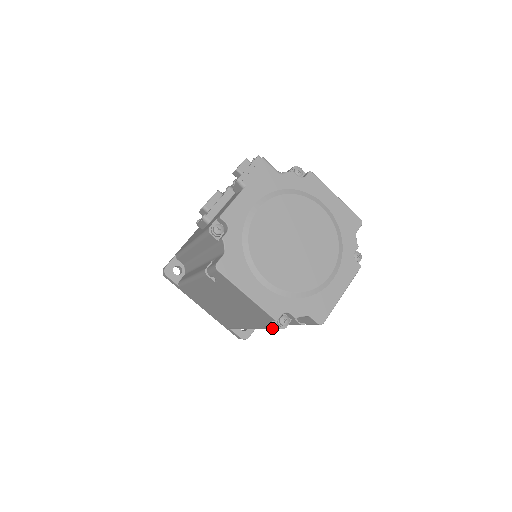
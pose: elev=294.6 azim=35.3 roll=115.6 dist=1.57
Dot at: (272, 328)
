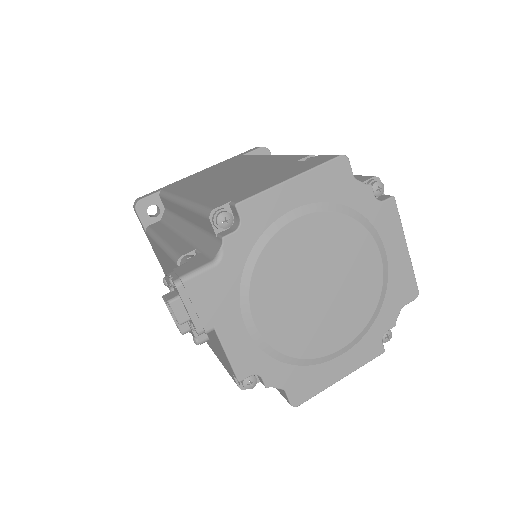
Dot at: occluded
